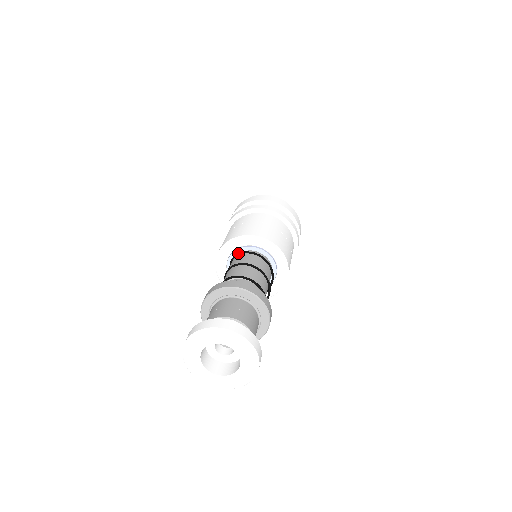
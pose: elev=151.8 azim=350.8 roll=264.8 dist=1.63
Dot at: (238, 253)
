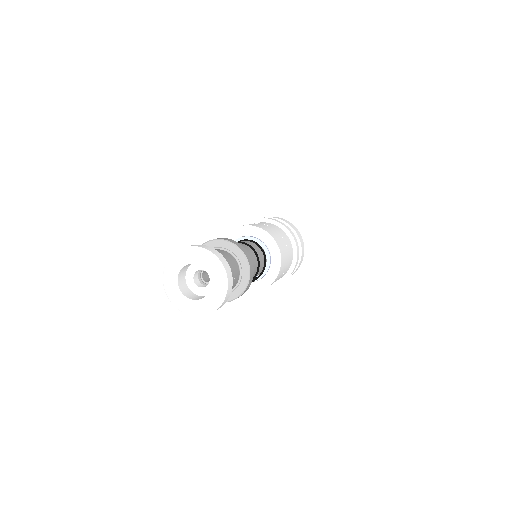
Dot at: (242, 239)
